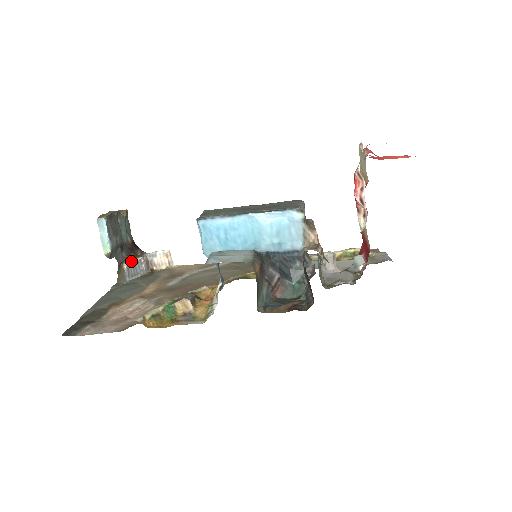
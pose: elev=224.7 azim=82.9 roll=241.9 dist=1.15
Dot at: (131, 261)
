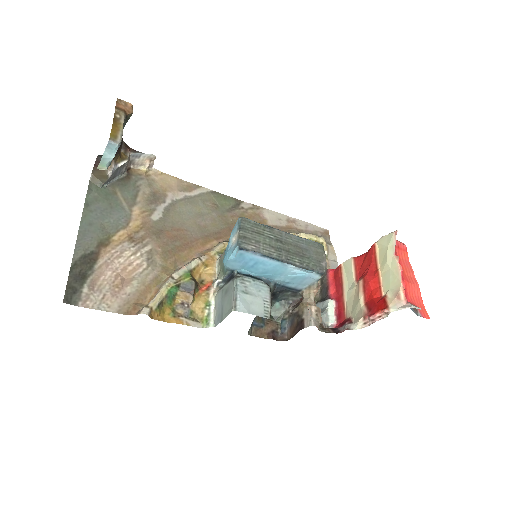
Dot at: (116, 166)
